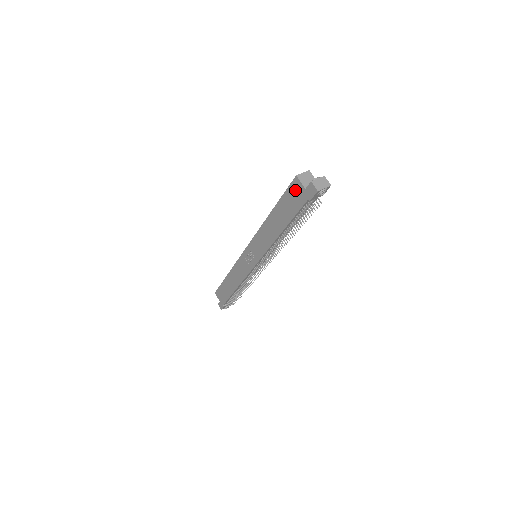
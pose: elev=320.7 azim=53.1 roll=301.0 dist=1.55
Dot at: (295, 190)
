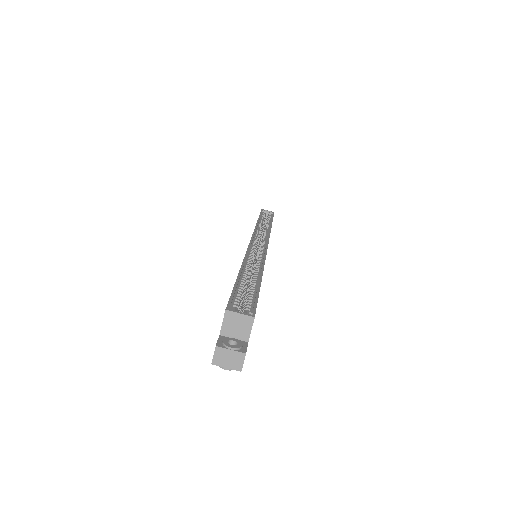
Dot at: occluded
